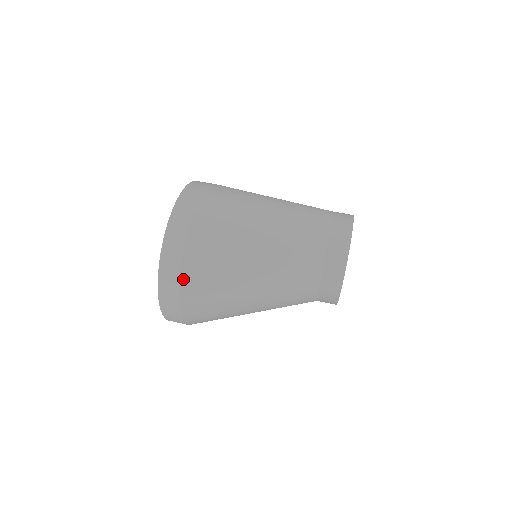
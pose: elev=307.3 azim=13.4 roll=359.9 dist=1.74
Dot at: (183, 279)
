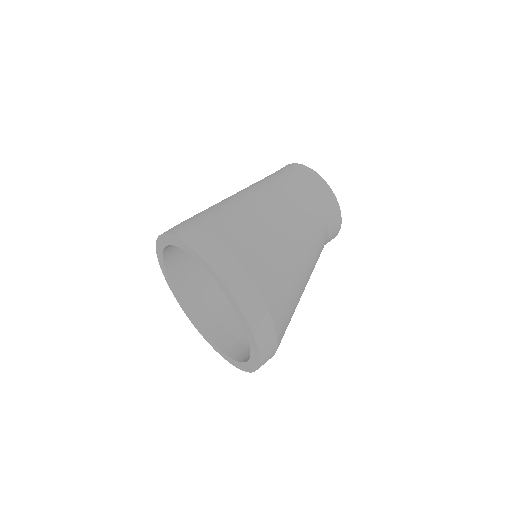
Dot at: (273, 315)
